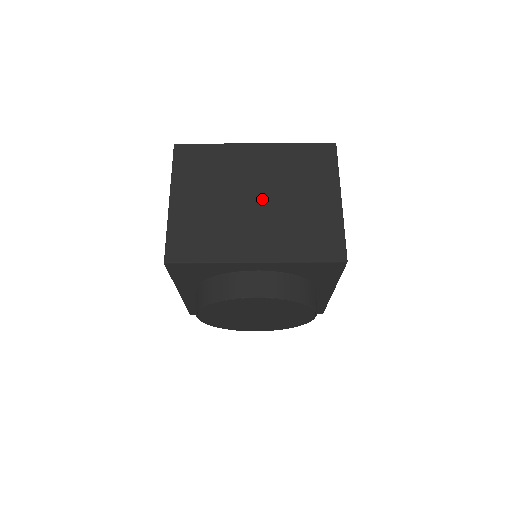
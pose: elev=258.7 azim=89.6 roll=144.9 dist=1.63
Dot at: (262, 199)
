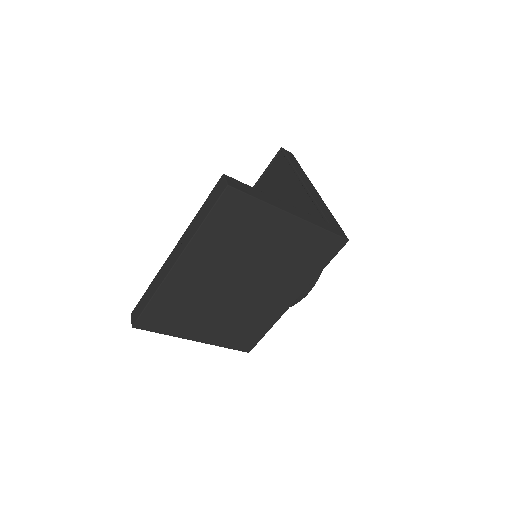
Dot at: (244, 280)
